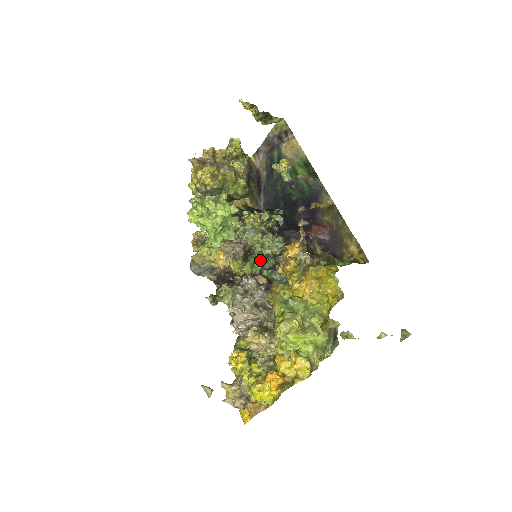
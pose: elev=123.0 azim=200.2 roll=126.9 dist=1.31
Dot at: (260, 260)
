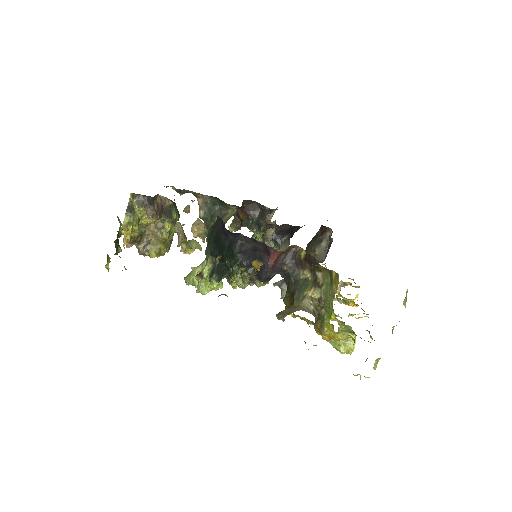
Dot at: (255, 236)
